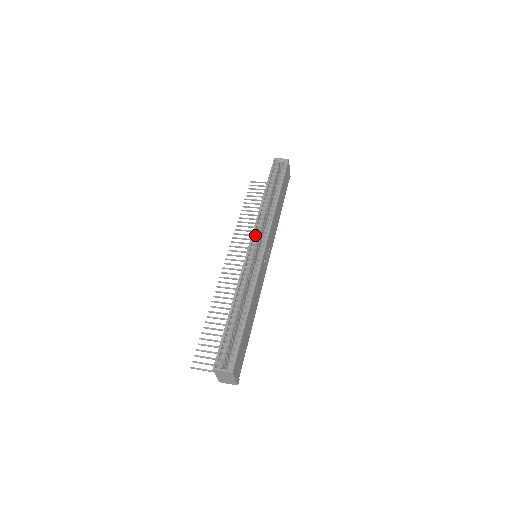
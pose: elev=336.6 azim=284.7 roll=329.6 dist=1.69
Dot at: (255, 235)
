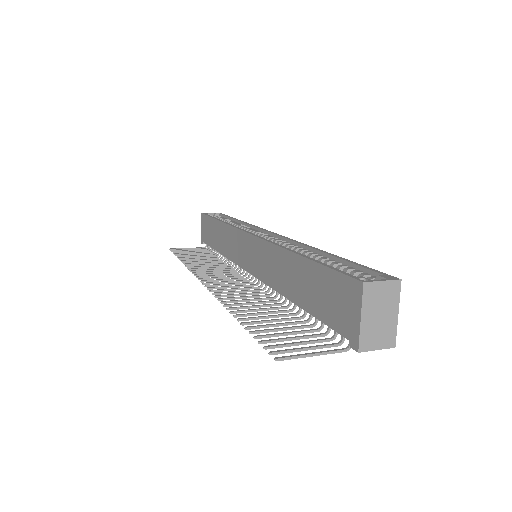
Dot at: occluded
